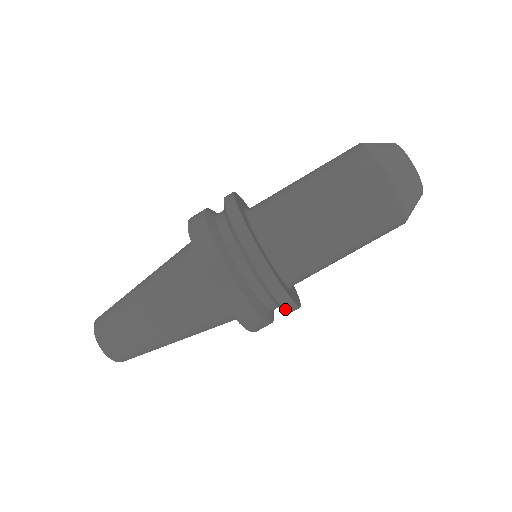
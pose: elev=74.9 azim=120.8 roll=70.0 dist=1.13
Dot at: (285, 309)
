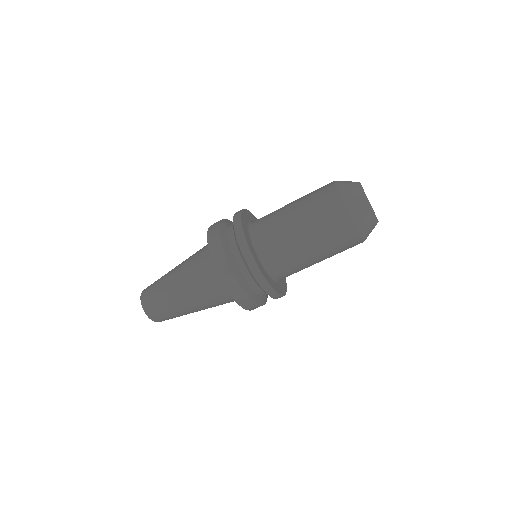
Dot at: occluded
